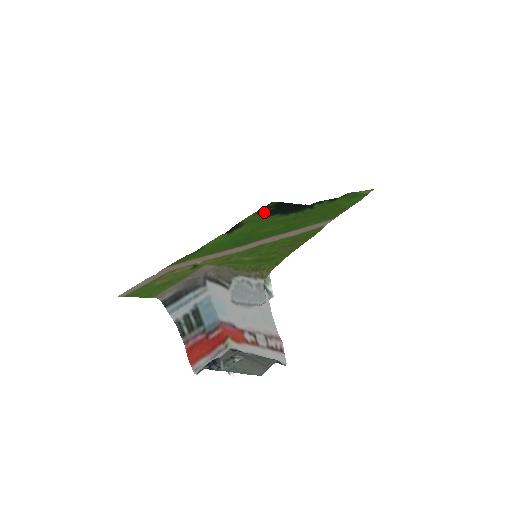
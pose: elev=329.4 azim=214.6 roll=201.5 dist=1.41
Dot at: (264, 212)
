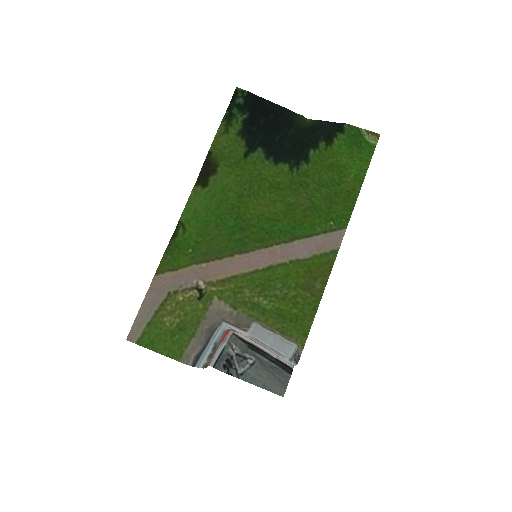
Dot at: (235, 126)
